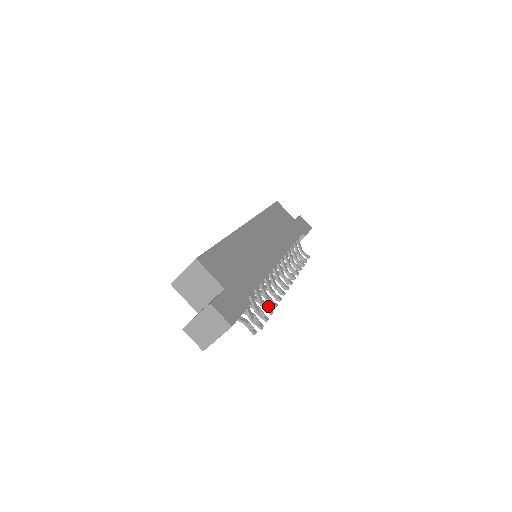
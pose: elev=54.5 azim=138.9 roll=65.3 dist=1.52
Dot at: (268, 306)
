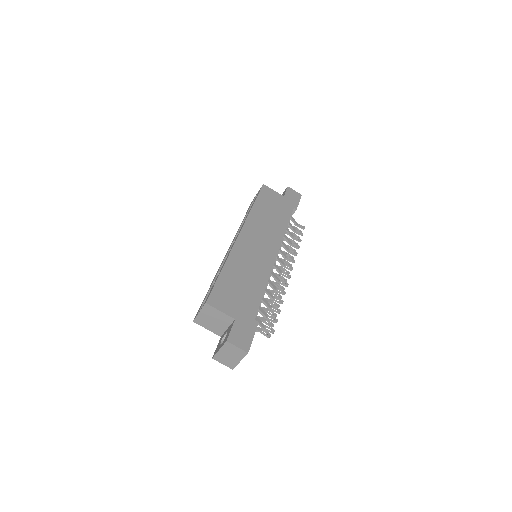
Dot at: (276, 303)
